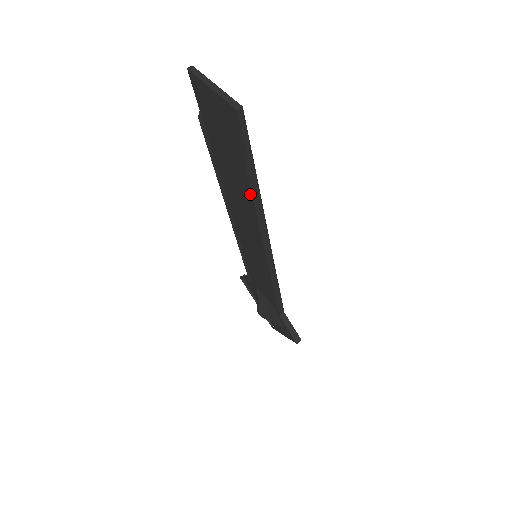
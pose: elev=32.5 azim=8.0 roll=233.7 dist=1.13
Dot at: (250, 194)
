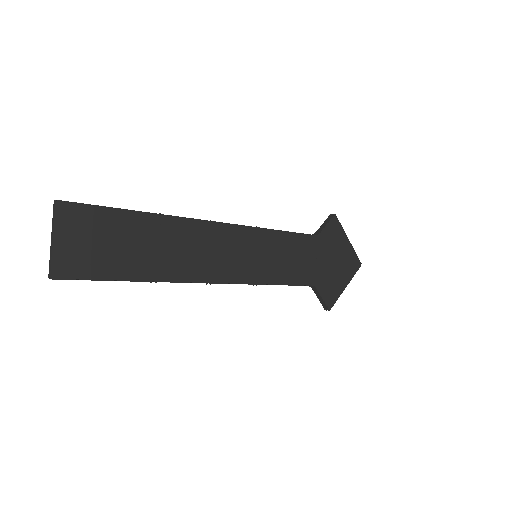
Dot at: (152, 272)
